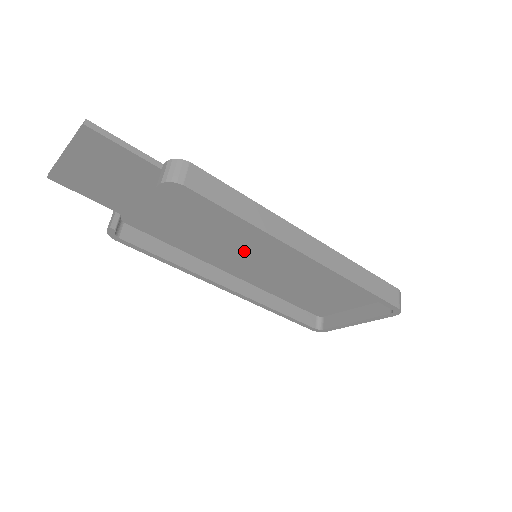
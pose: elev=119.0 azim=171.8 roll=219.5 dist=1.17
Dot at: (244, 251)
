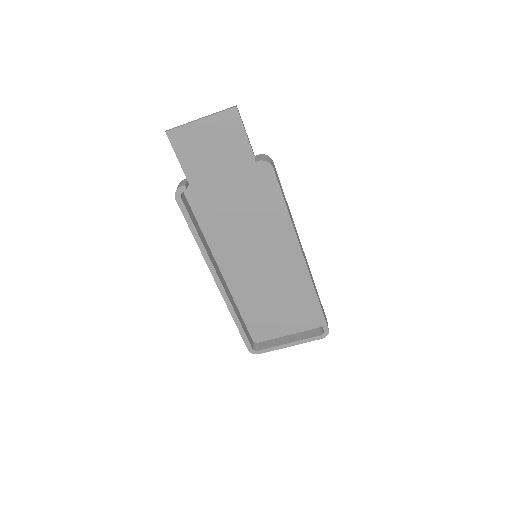
Dot at: (251, 249)
